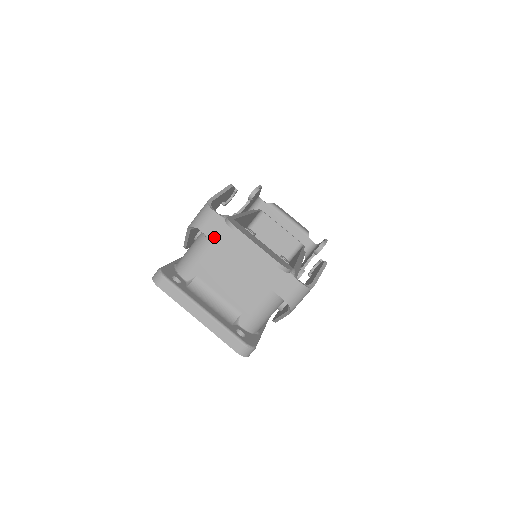
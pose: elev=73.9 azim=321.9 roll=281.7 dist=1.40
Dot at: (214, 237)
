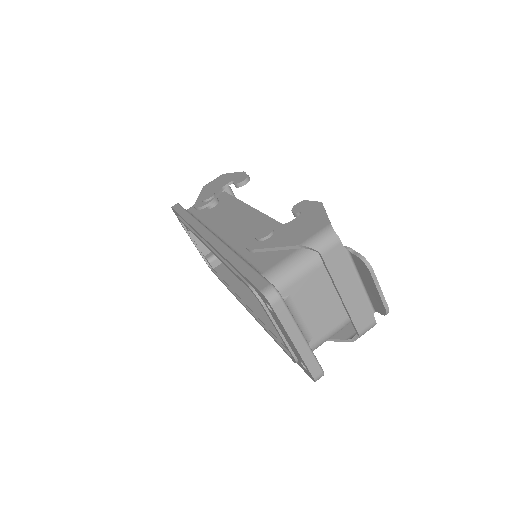
Dot at: (330, 265)
